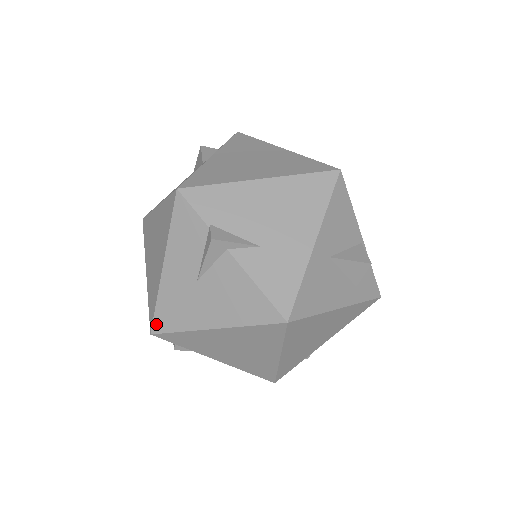
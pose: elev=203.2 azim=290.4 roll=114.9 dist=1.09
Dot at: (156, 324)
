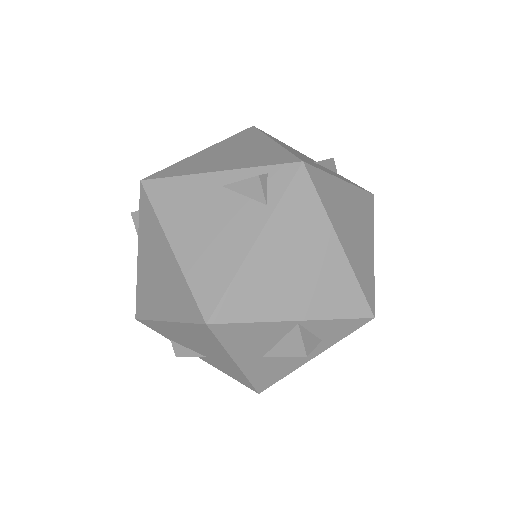
Dot at: occluded
